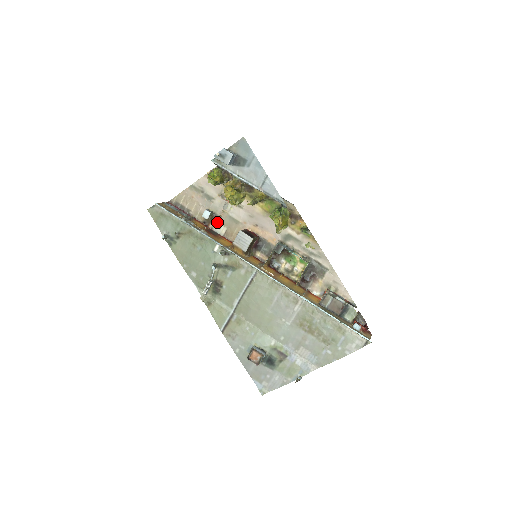
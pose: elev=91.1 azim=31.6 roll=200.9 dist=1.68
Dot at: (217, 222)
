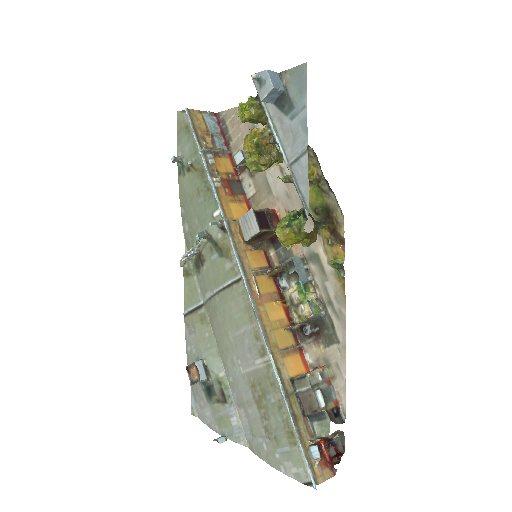
Dot at: (250, 176)
